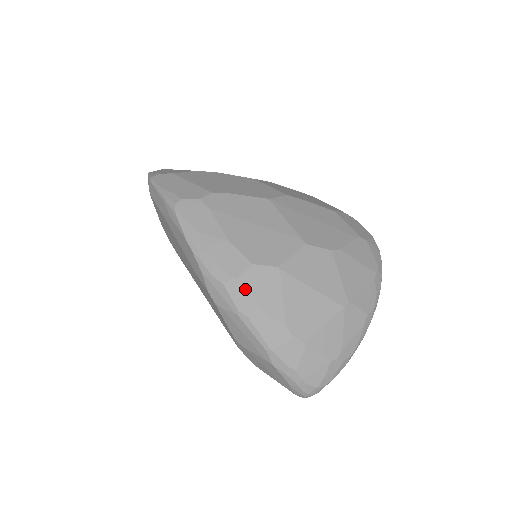
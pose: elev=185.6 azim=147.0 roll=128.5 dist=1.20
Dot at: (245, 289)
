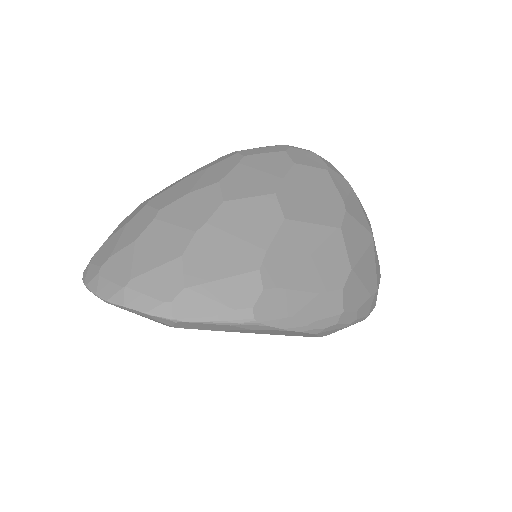
Dot at: (349, 309)
